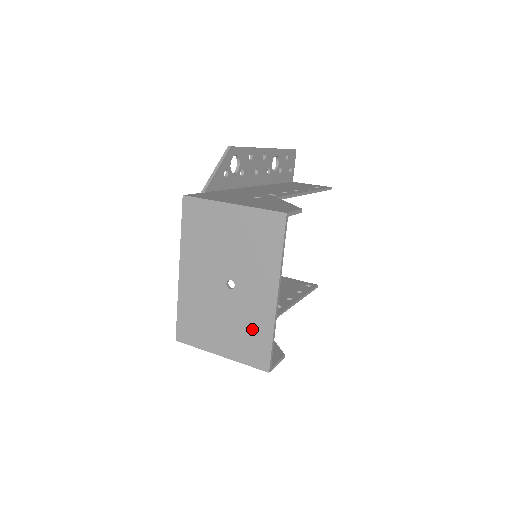
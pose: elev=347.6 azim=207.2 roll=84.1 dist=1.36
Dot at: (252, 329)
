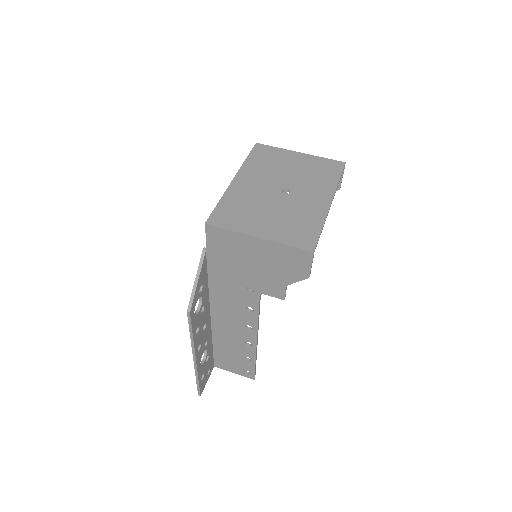
Dot at: (302, 220)
